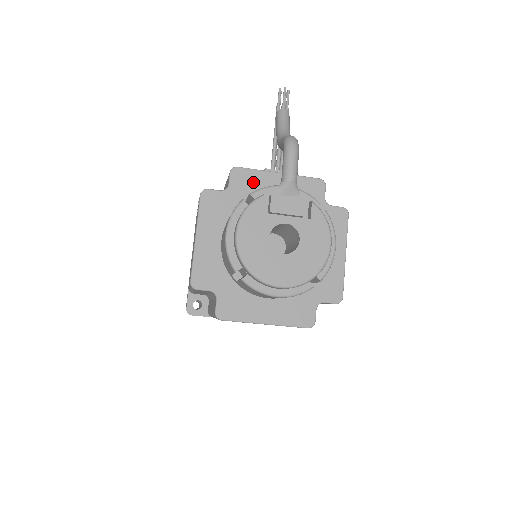
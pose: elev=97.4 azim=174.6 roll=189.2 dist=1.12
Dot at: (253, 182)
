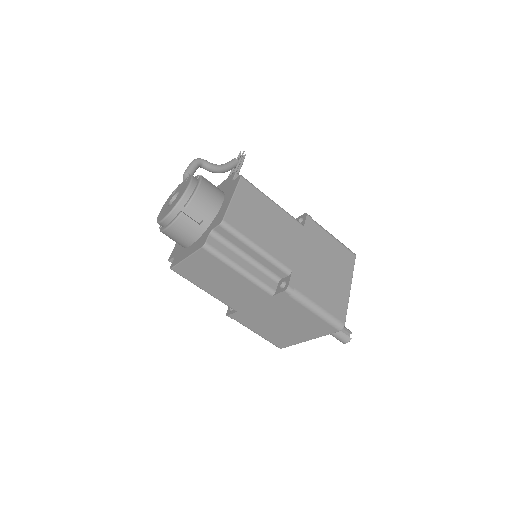
Dot at: occluded
